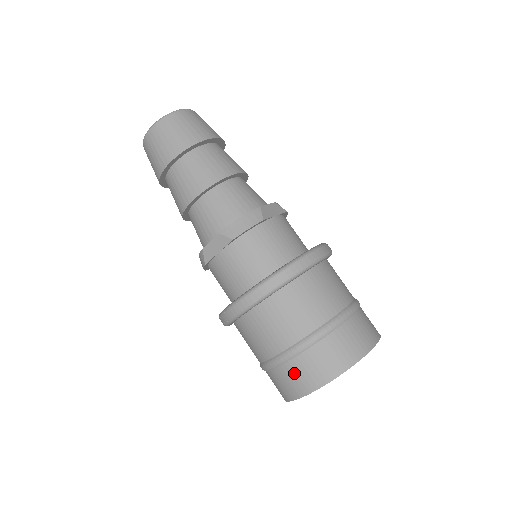
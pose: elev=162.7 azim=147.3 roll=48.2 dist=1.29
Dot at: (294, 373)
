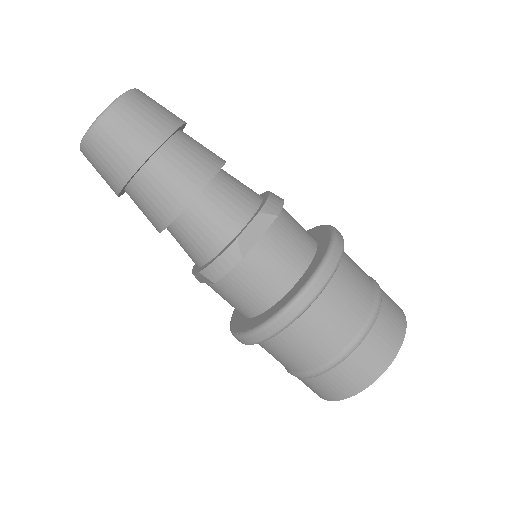
Dot at: (307, 385)
